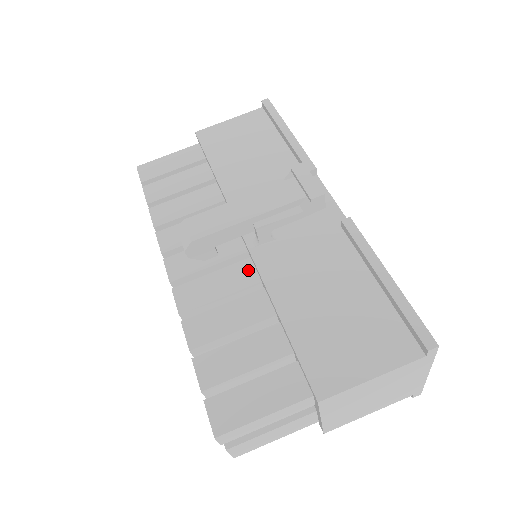
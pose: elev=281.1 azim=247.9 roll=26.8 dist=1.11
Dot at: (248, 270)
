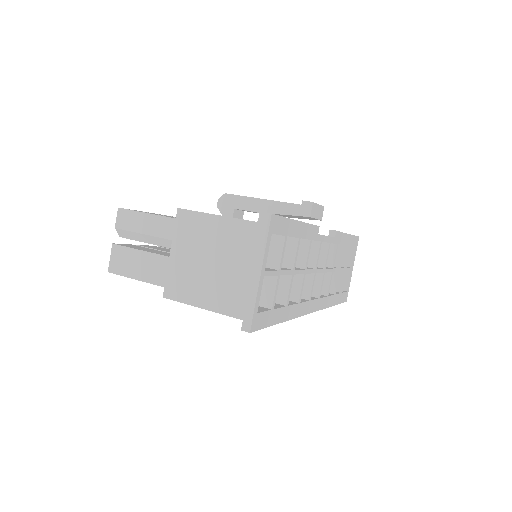
Dot at: occluded
